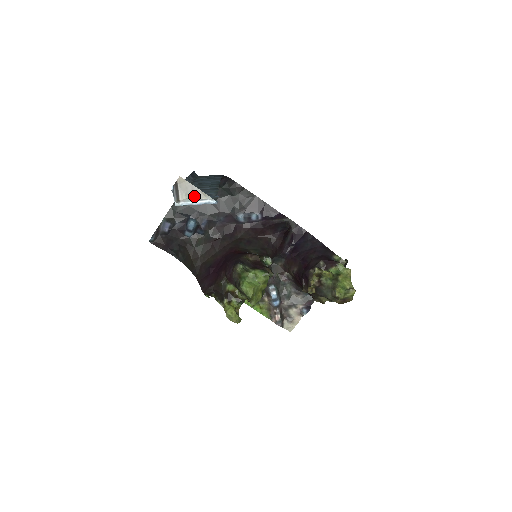
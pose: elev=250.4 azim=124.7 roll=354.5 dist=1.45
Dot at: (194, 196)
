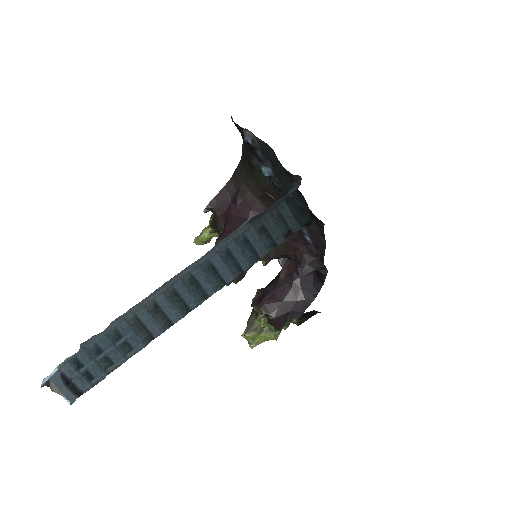
Dot at: (59, 391)
